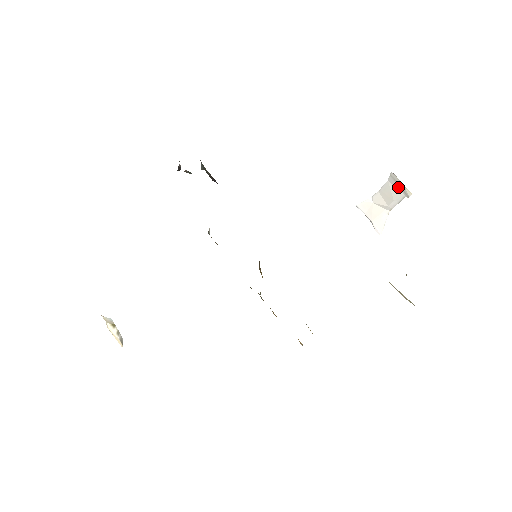
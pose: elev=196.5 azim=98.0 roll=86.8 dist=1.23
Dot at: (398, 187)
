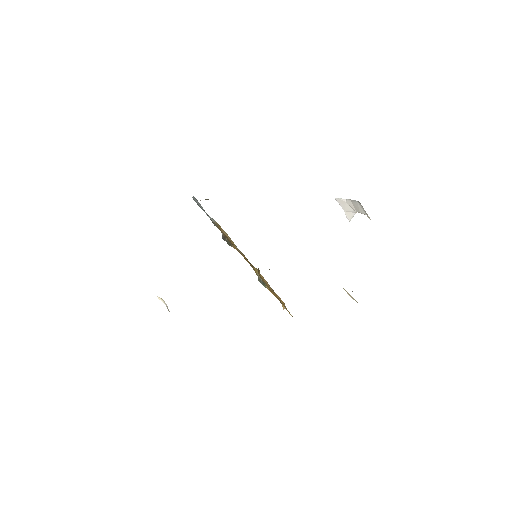
Dot at: (363, 209)
